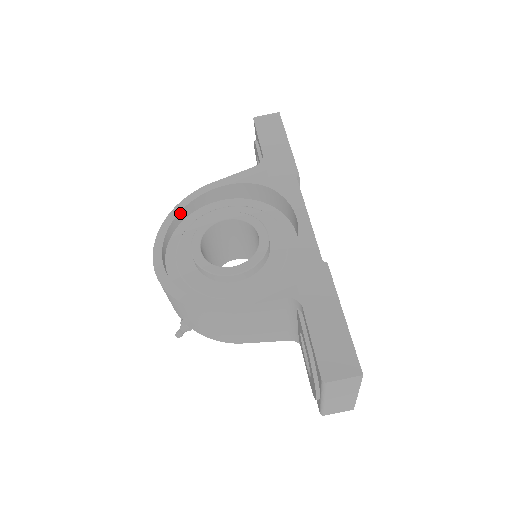
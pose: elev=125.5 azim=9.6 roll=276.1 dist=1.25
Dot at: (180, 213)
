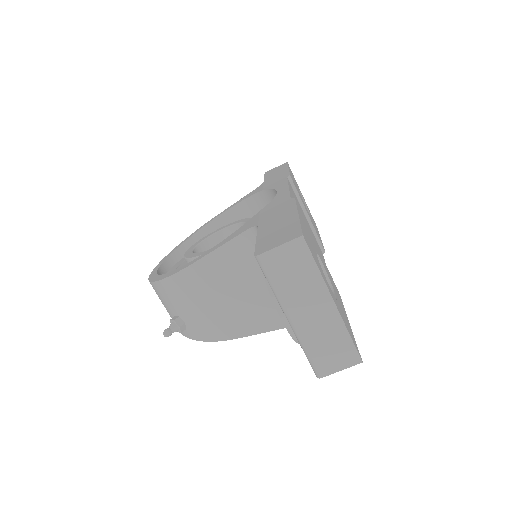
Dot at: (188, 241)
